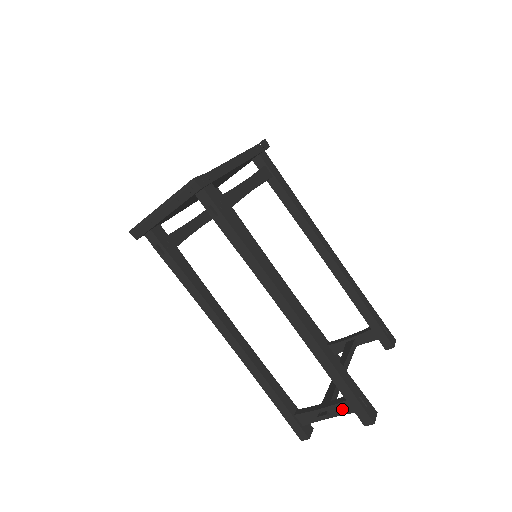
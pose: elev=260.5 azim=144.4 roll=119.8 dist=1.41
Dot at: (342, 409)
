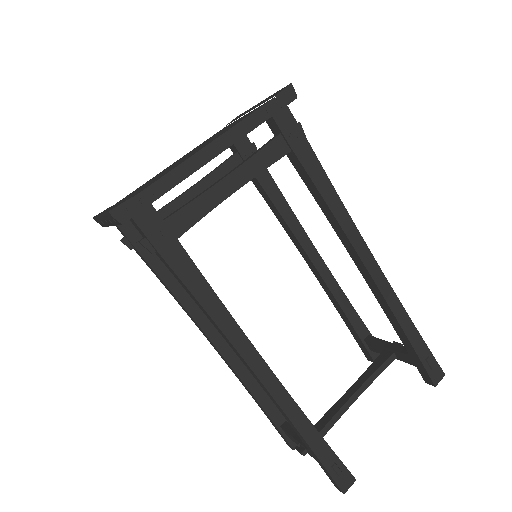
Dot at: occluded
